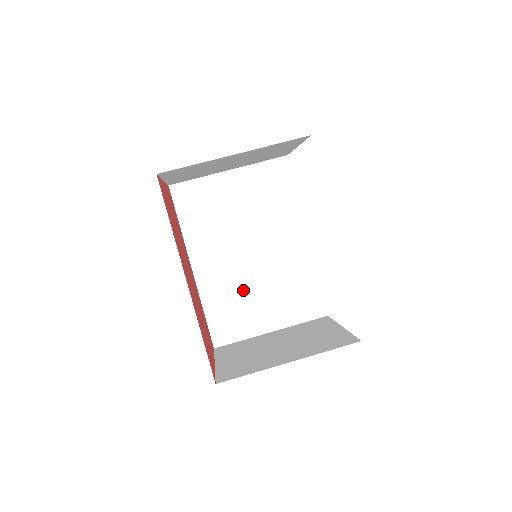
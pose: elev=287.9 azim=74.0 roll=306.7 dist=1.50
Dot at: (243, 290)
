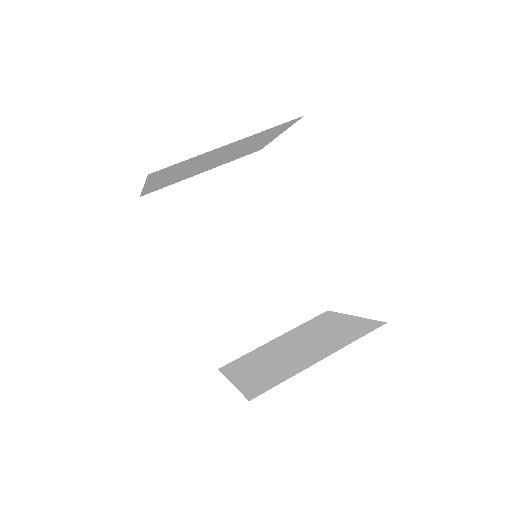
Dot at: (238, 299)
